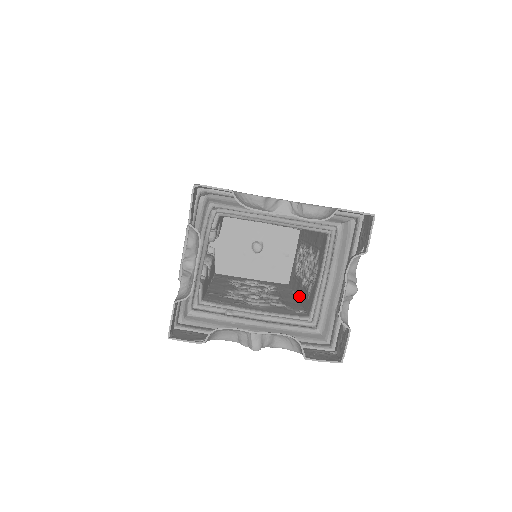
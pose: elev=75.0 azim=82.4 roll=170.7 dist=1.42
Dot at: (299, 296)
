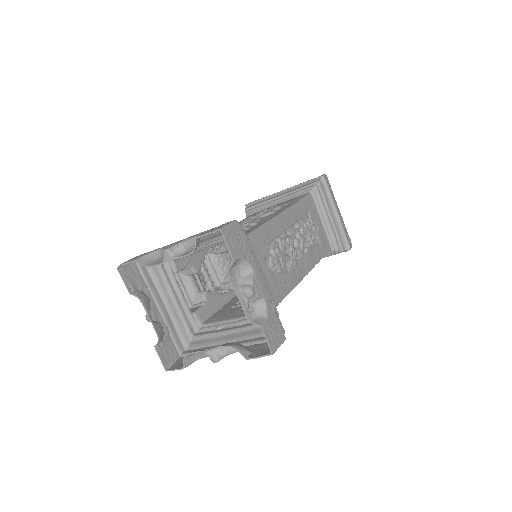
Dot at: (299, 276)
